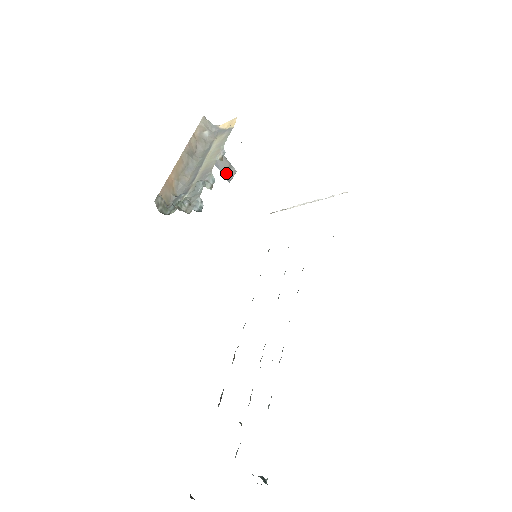
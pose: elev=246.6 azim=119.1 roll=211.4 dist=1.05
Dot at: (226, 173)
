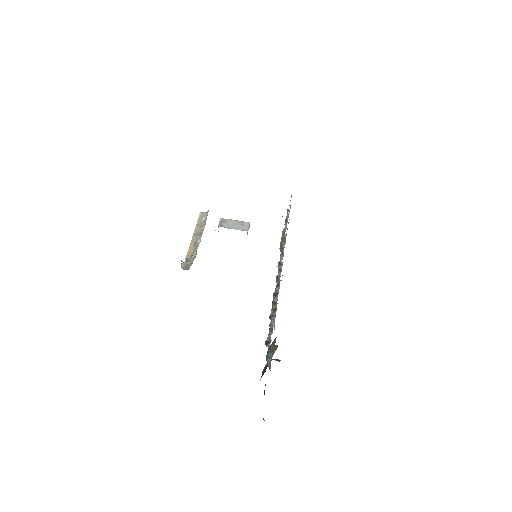
Dot at: (241, 228)
